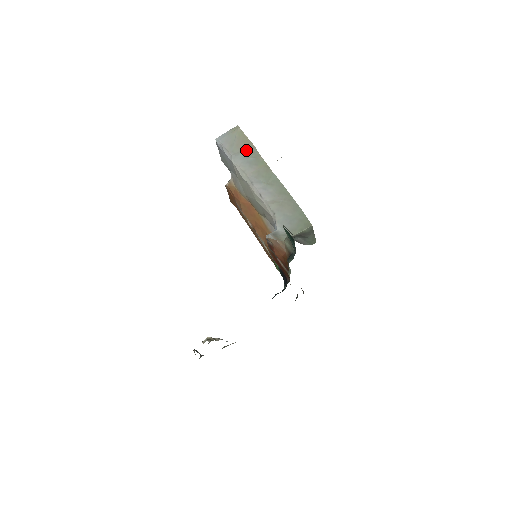
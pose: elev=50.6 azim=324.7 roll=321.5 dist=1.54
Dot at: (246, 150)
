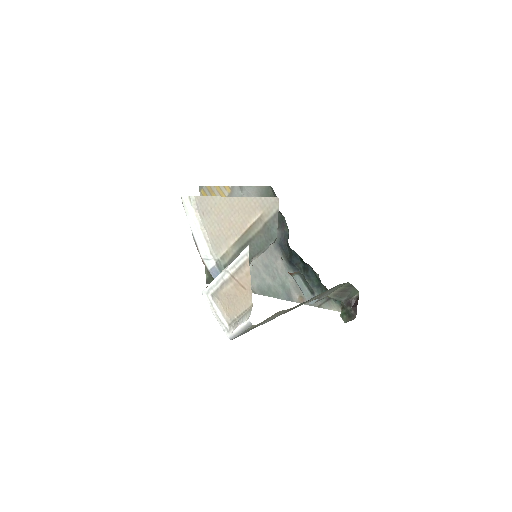
Dot at: occluded
